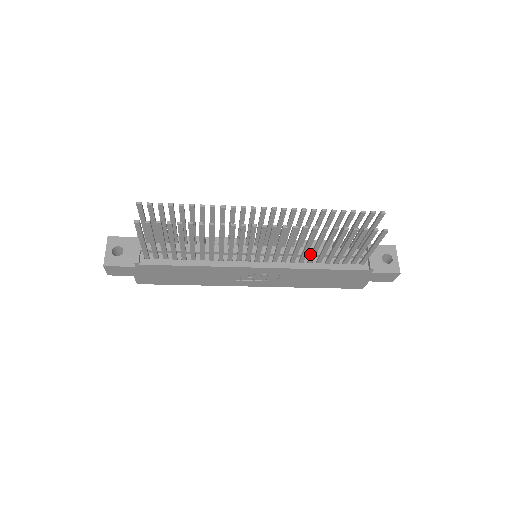
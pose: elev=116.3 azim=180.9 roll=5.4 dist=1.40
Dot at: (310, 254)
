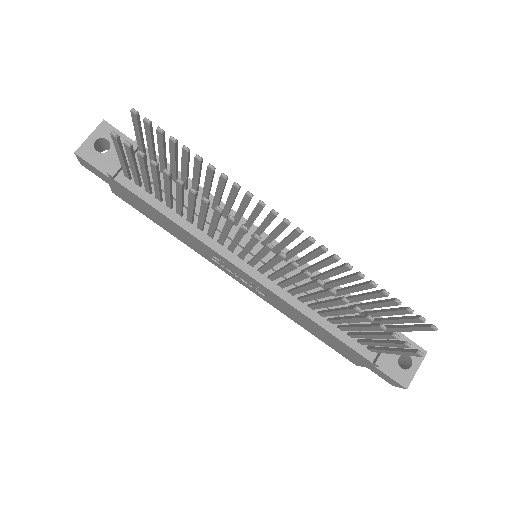
Dot at: occluded
